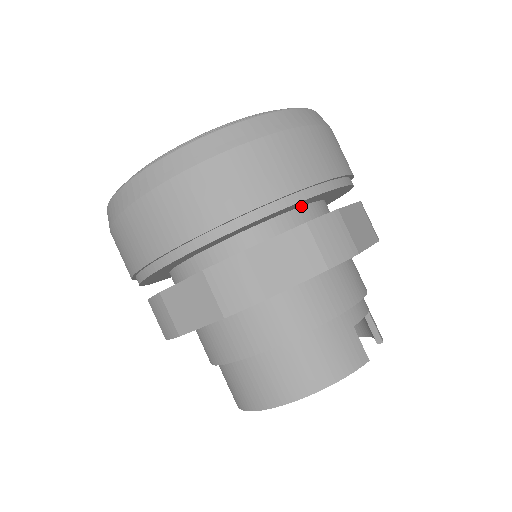
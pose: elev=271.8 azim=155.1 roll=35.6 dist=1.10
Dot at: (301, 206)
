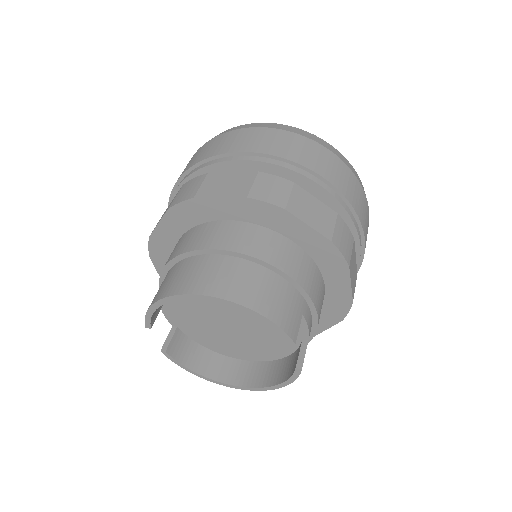
Dot at: occluded
